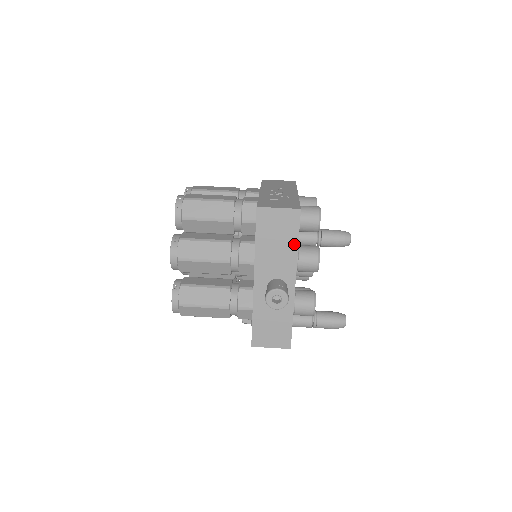
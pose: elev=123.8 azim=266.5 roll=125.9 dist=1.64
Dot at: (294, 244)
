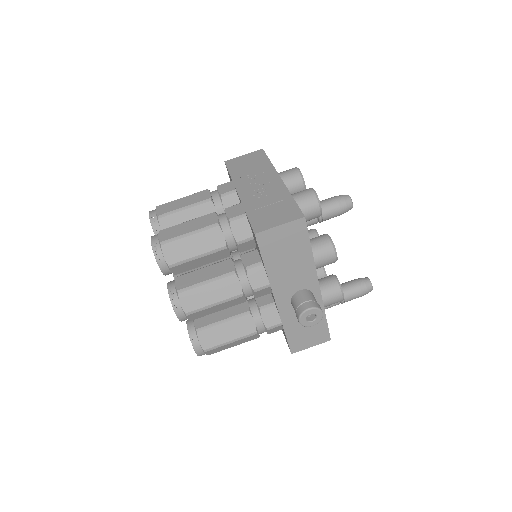
Dot at: (307, 252)
